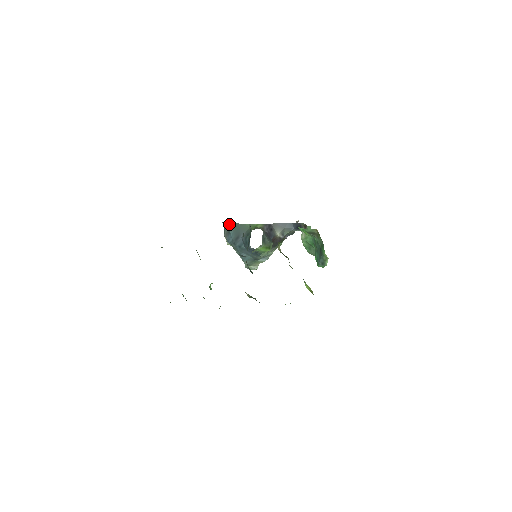
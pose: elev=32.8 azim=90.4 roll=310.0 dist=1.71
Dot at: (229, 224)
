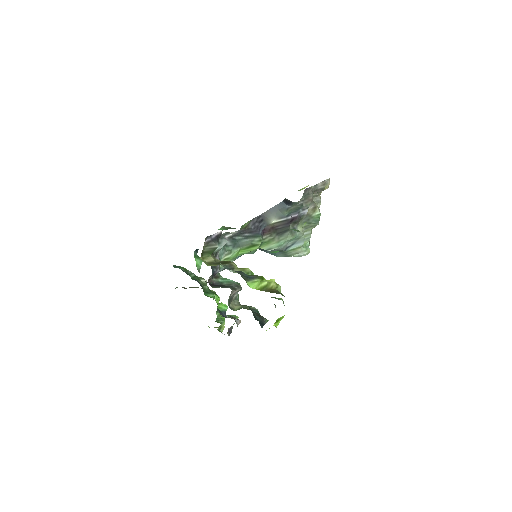
Dot at: occluded
